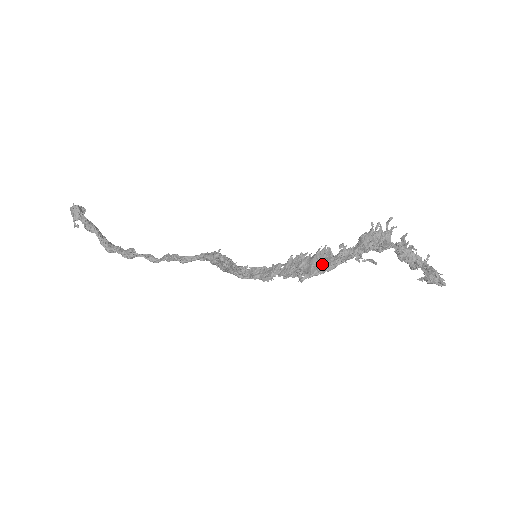
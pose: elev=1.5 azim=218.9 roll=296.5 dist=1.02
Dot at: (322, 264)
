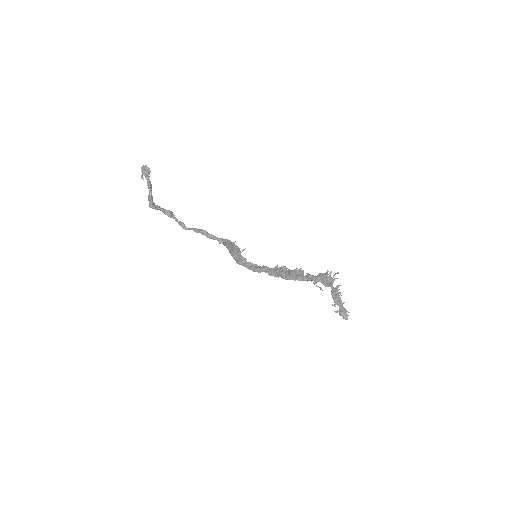
Dot at: (297, 275)
